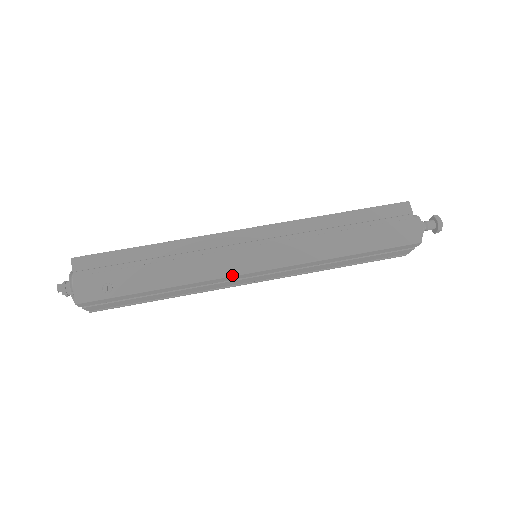
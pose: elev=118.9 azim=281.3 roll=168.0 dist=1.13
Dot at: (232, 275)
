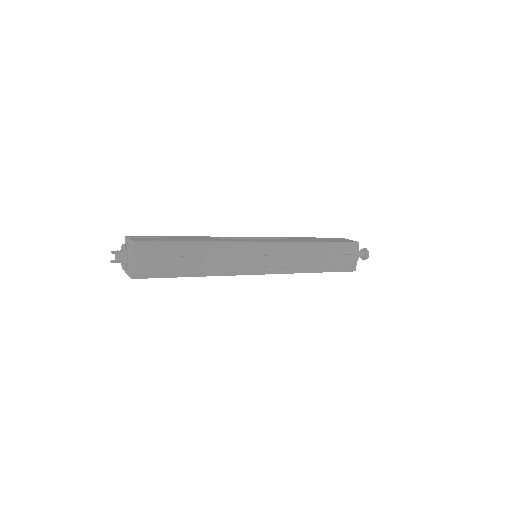
Dot at: (245, 241)
